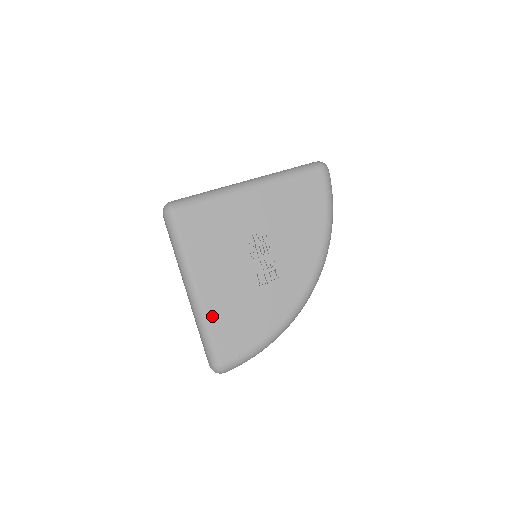
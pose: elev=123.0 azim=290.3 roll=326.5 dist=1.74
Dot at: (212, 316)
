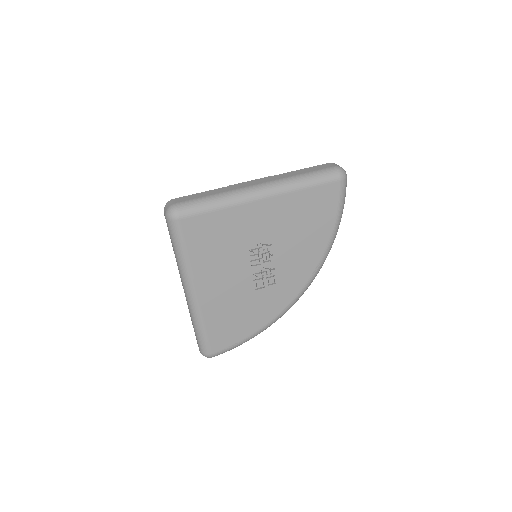
Dot at: (208, 316)
